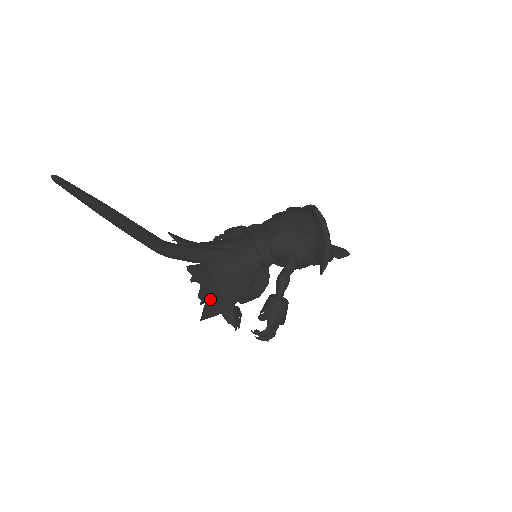
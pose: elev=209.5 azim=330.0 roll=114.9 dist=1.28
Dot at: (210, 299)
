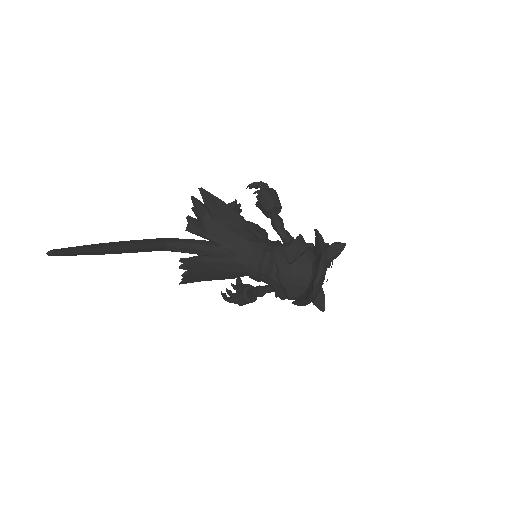
Dot at: (192, 277)
